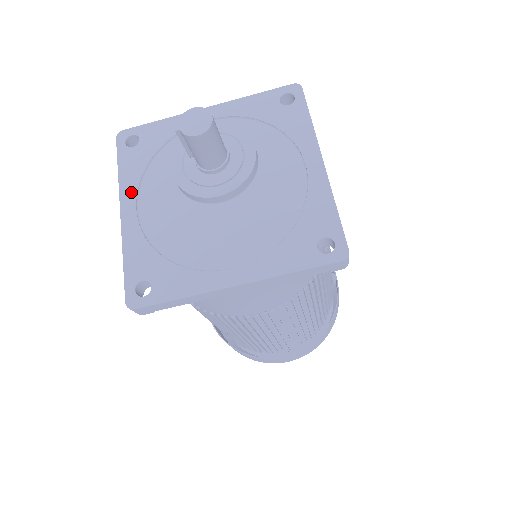
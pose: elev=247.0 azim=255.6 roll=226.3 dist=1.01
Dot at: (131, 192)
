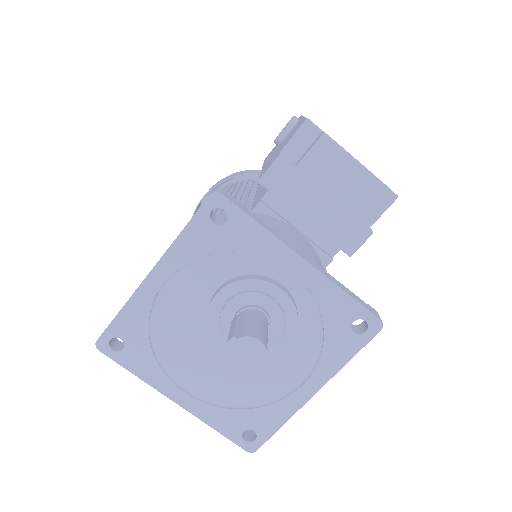
Dot at: (173, 265)
